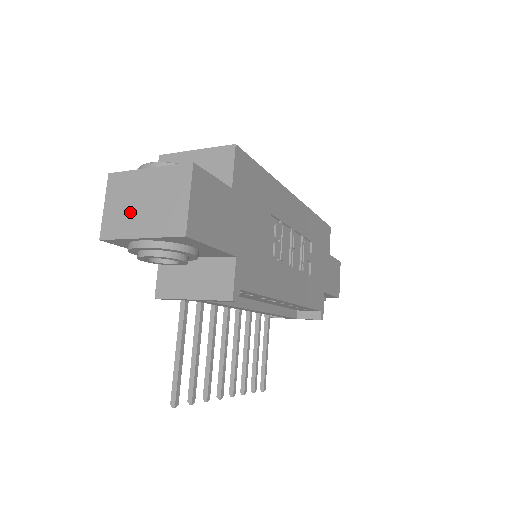
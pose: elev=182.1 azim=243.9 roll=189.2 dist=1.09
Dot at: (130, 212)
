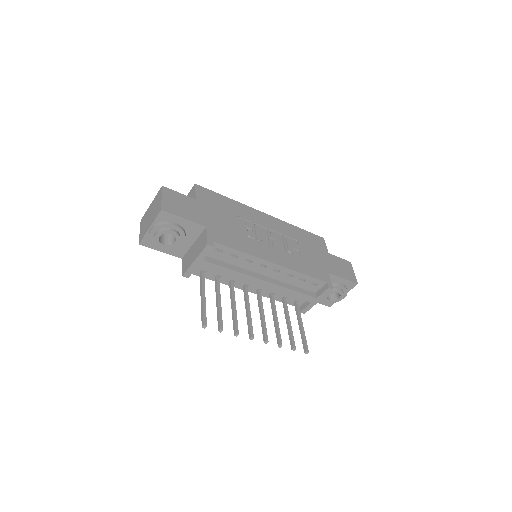
Dot at: (147, 224)
